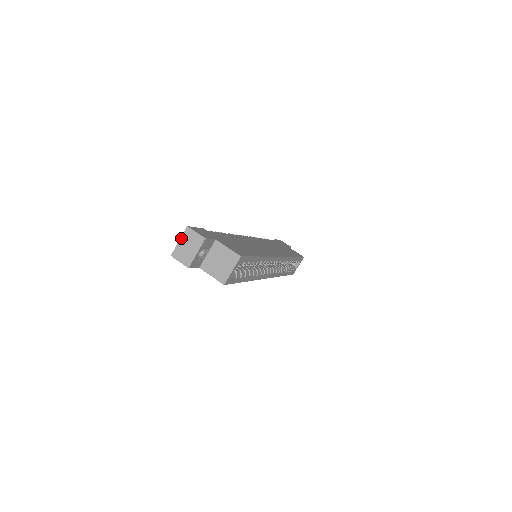
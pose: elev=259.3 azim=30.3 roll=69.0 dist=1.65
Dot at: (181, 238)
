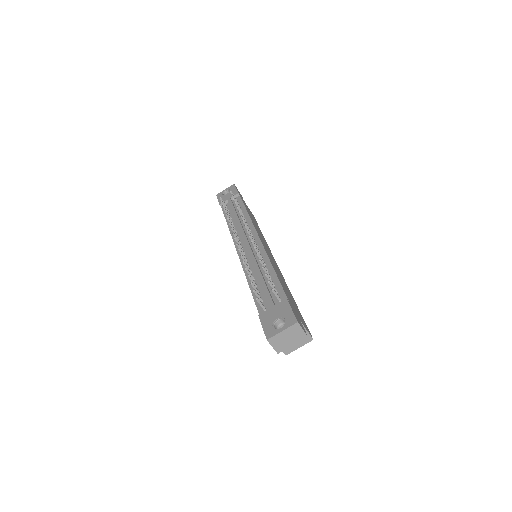
Dot at: (286, 330)
